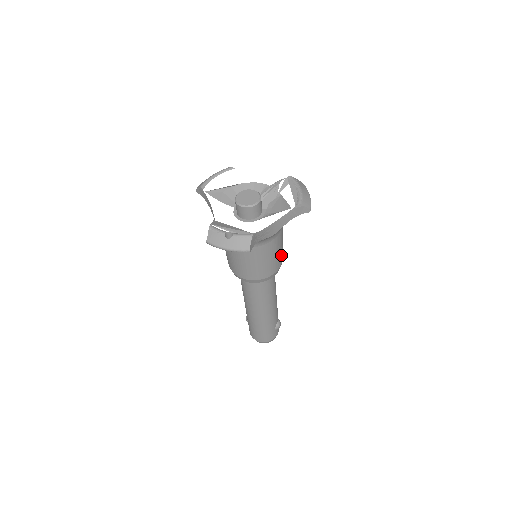
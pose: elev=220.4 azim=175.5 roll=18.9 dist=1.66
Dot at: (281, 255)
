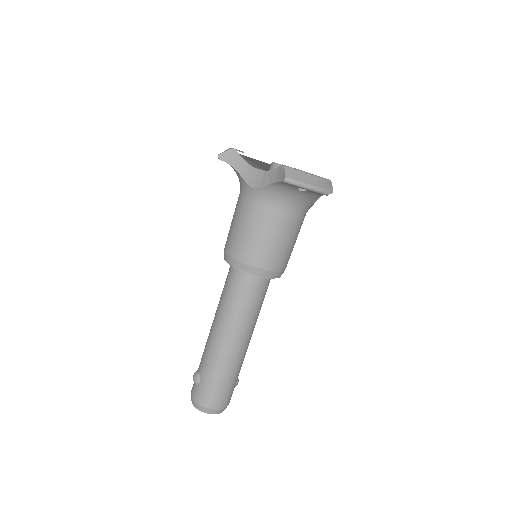
Dot at: occluded
